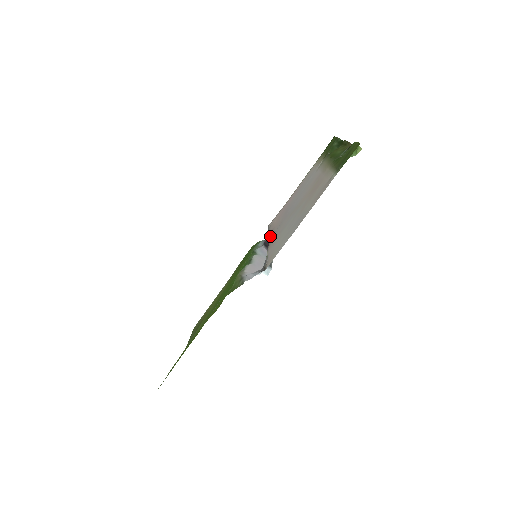
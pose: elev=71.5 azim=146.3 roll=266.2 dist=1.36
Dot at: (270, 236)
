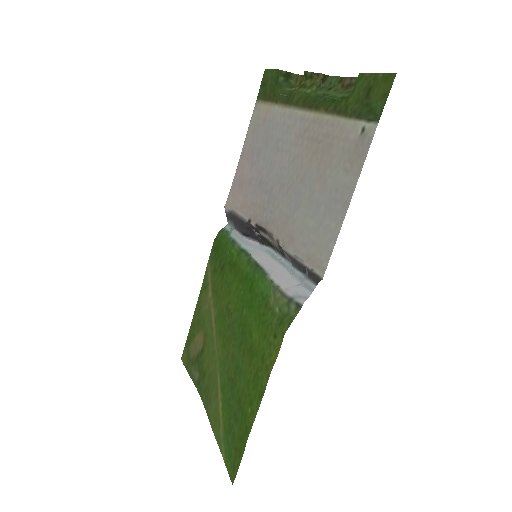
Dot at: (257, 224)
